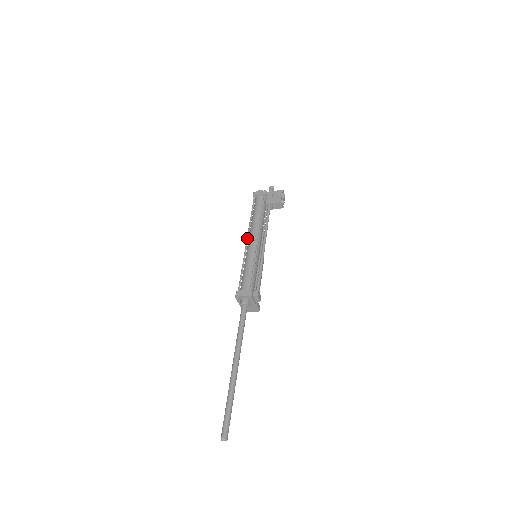
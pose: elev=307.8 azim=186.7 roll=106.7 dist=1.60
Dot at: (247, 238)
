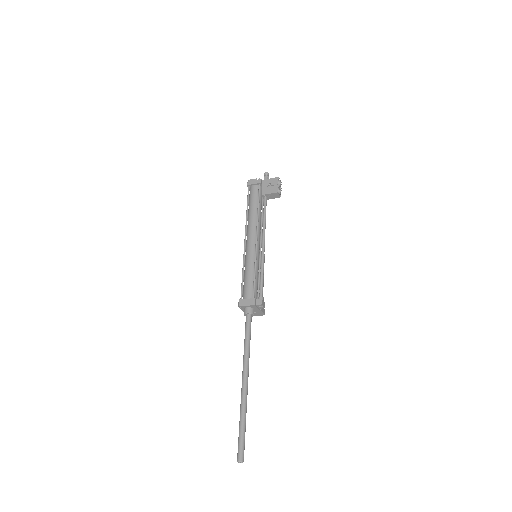
Dot at: (245, 237)
